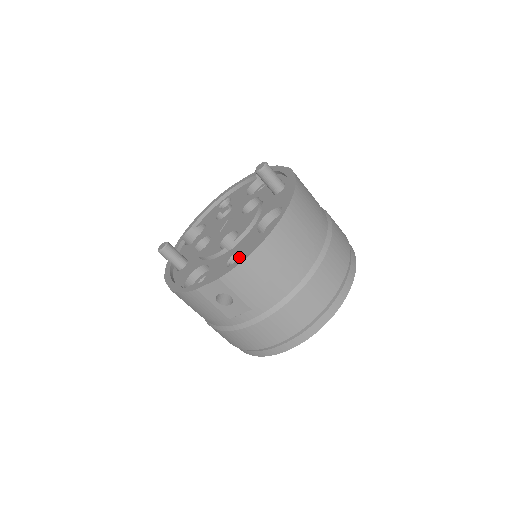
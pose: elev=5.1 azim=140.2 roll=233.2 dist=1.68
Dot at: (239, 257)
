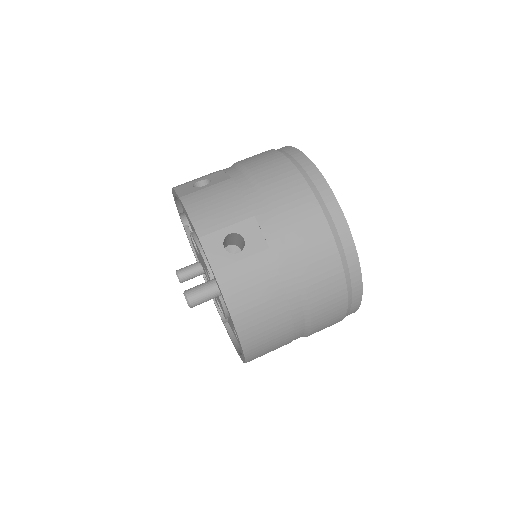
Dot at: occluded
